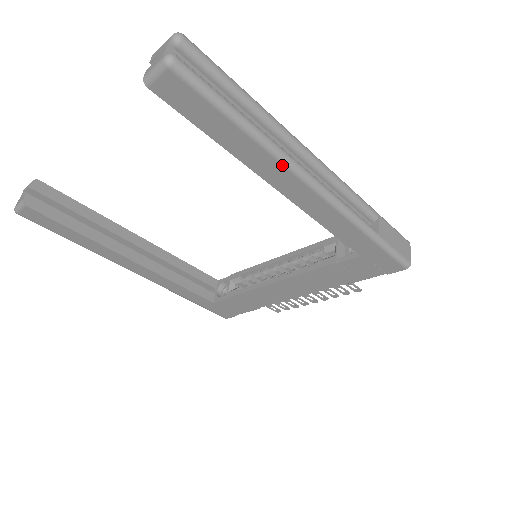
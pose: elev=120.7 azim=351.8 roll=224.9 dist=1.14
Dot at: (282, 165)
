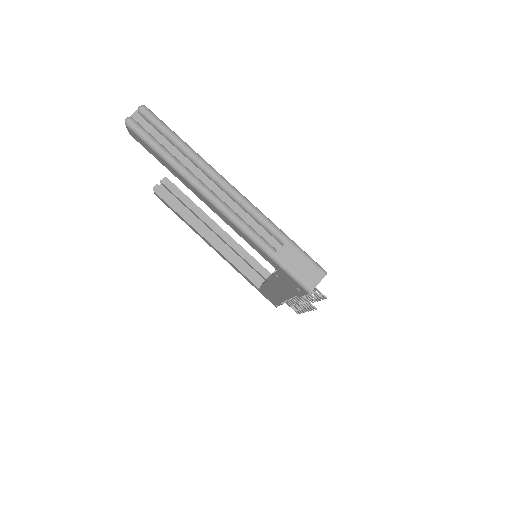
Dot at: (192, 186)
